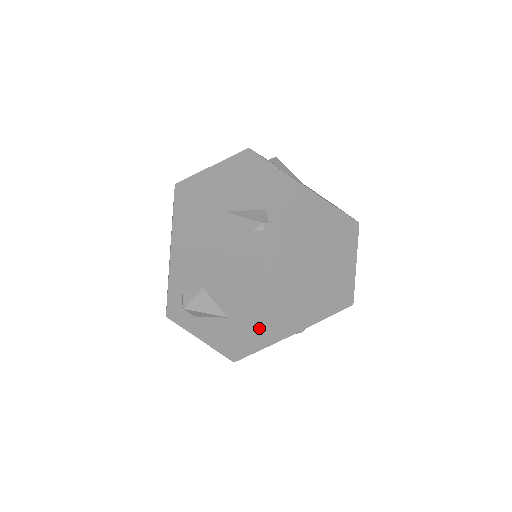
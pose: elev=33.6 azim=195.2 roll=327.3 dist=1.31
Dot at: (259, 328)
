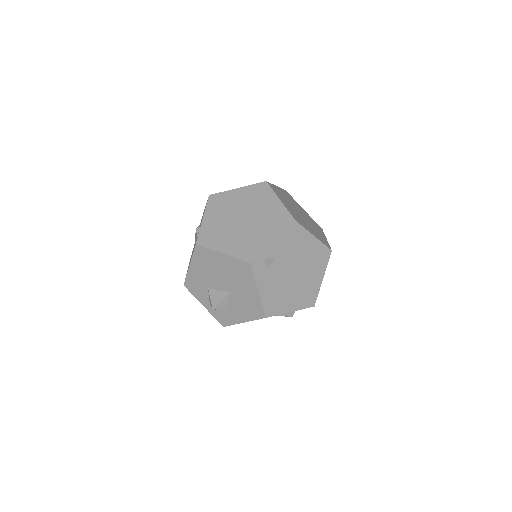
Dot at: (242, 280)
